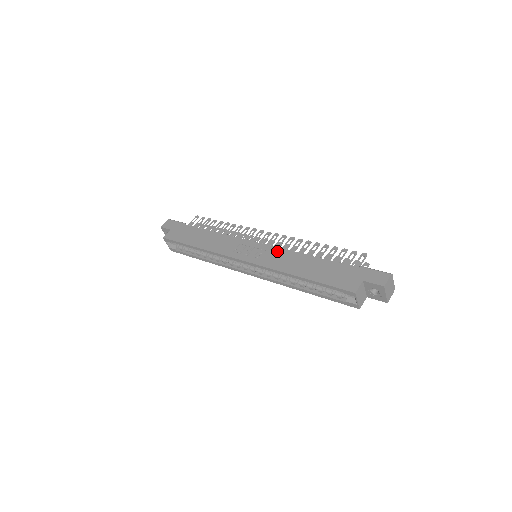
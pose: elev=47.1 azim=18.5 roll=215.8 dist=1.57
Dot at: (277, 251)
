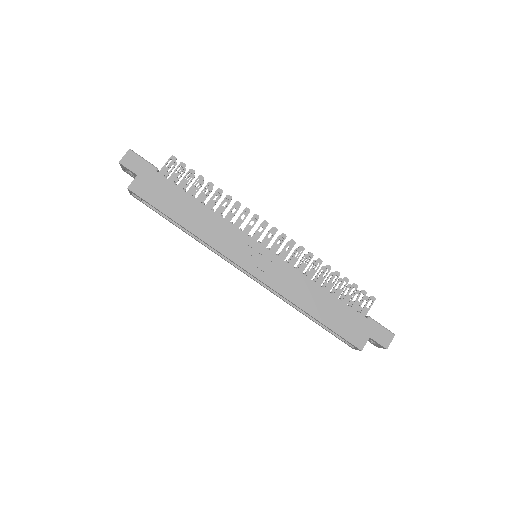
Dot at: (287, 269)
